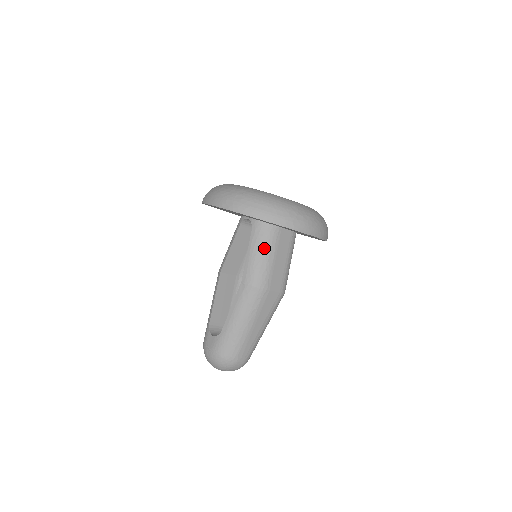
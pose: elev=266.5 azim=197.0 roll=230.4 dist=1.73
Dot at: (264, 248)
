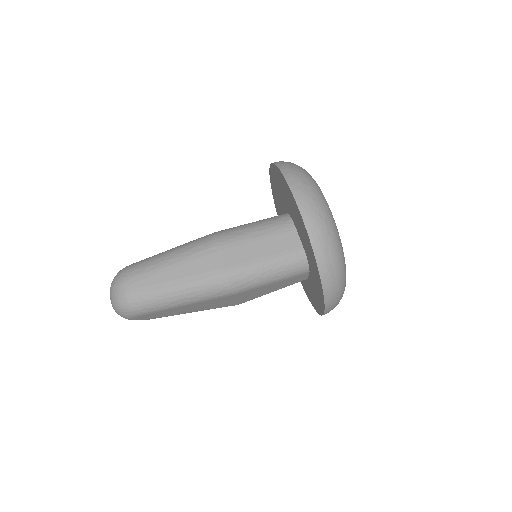
Dot at: (262, 224)
